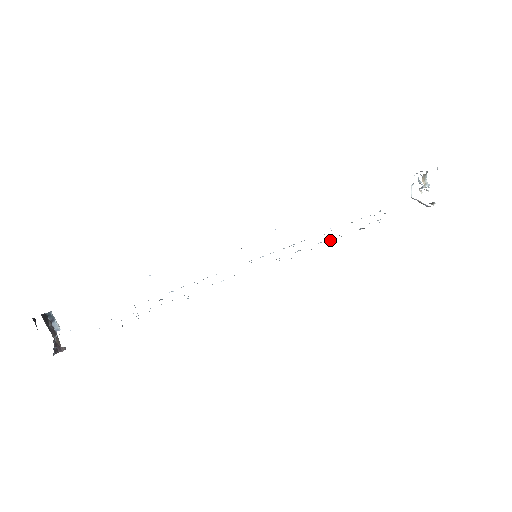
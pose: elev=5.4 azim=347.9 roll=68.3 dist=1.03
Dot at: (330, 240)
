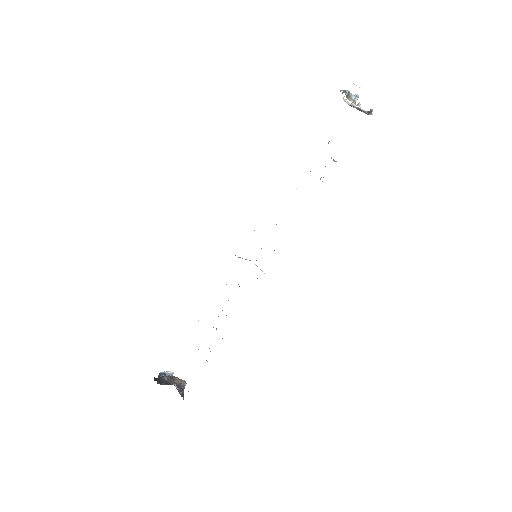
Dot at: occluded
